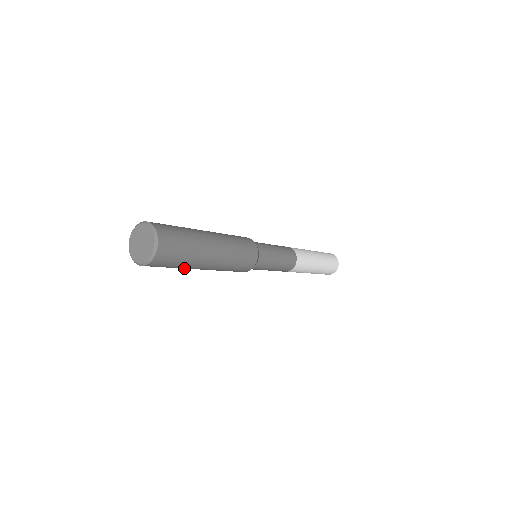
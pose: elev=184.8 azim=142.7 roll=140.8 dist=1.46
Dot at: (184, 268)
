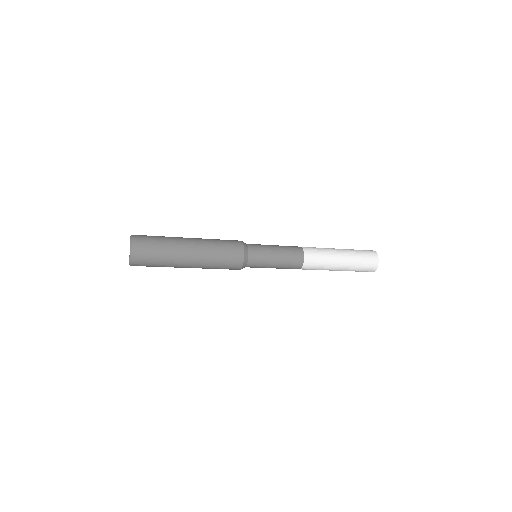
Dot at: occluded
